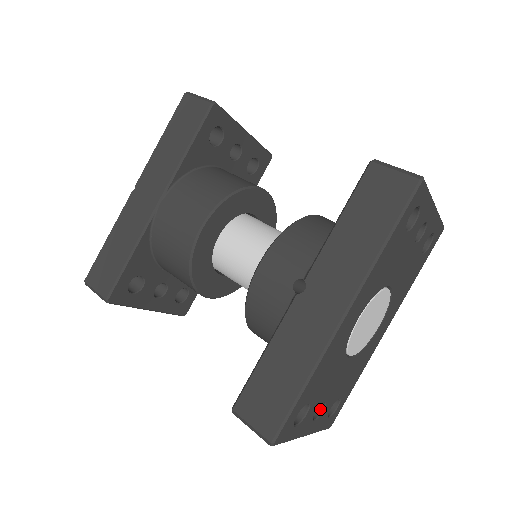
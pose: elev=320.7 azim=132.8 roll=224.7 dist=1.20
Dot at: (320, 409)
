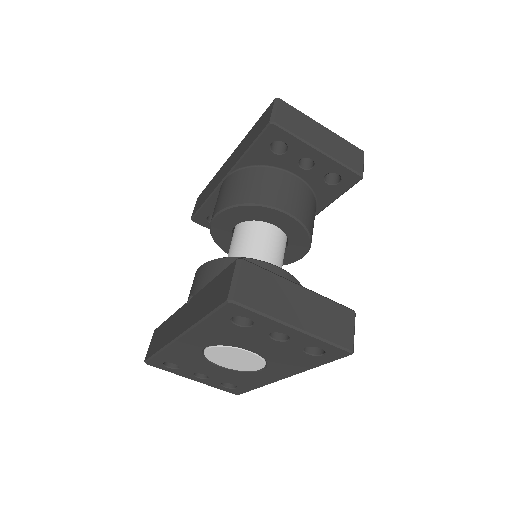
Dot at: (207, 376)
